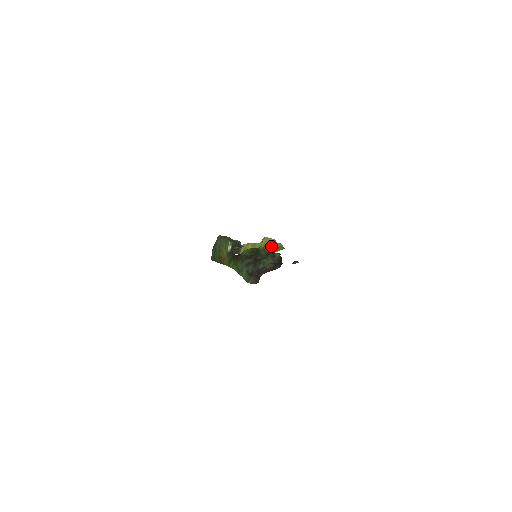
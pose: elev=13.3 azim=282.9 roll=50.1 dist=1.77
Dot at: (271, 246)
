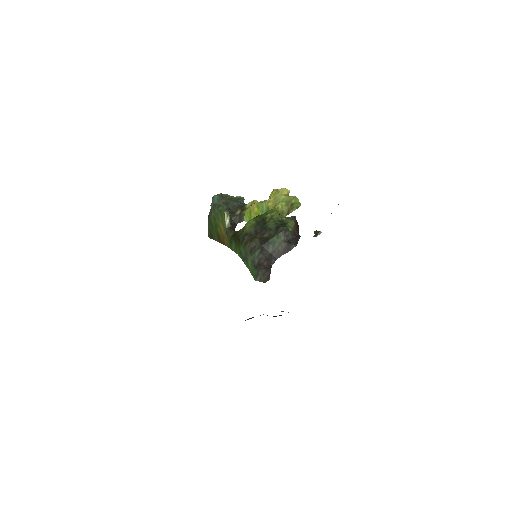
Dot at: (282, 206)
